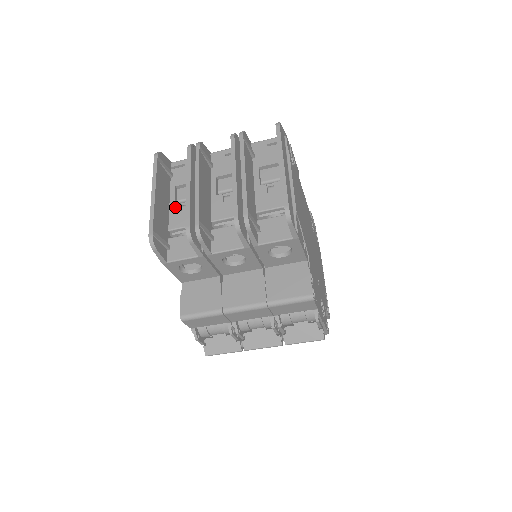
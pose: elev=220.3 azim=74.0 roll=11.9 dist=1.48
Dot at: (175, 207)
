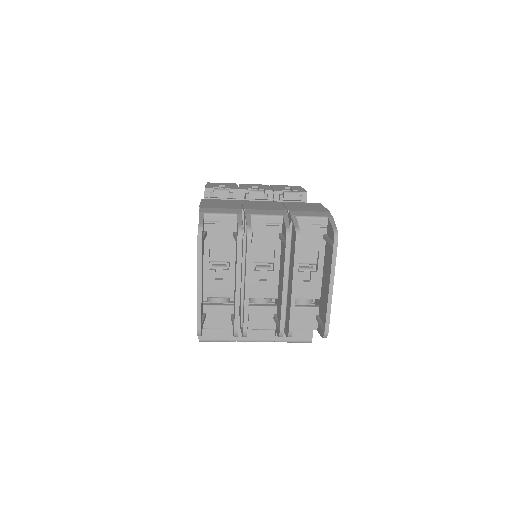
Dot at: (210, 273)
